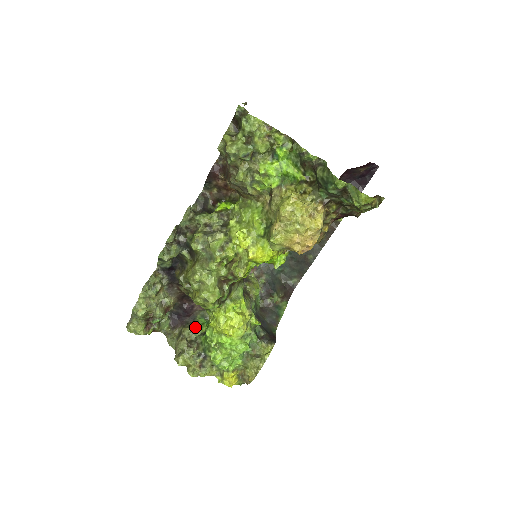
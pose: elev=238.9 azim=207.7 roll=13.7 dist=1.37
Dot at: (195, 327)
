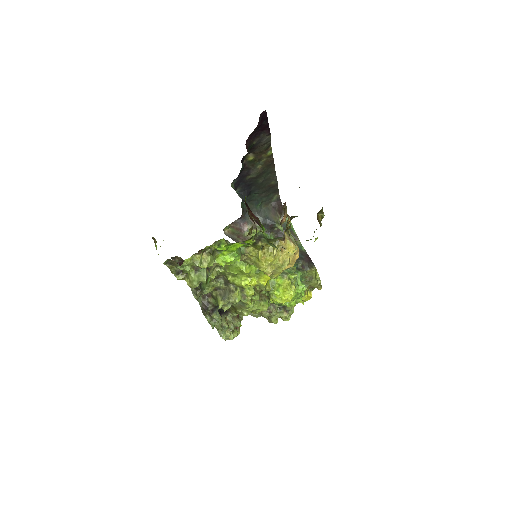
Dot at: occluded
